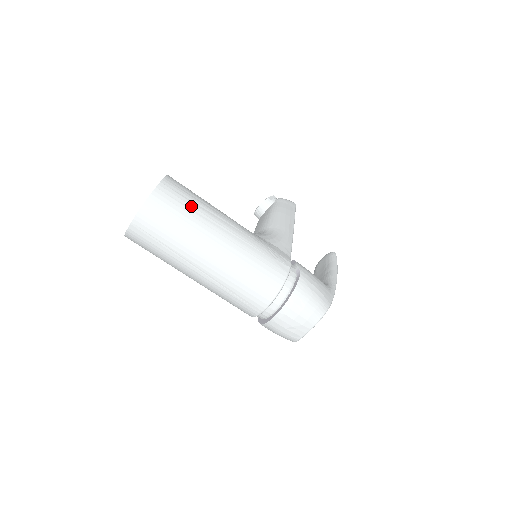
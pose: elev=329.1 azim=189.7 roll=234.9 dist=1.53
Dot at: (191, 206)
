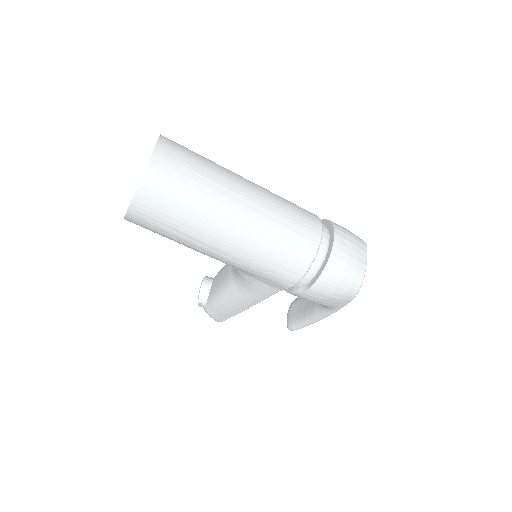
Dot at: occluded
